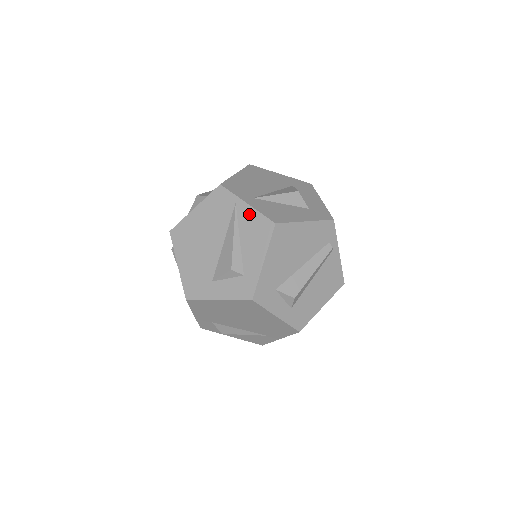
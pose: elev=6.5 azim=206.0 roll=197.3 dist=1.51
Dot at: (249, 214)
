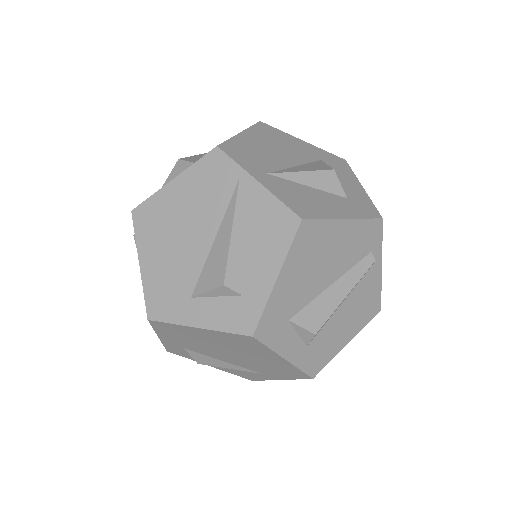
Dot at: (260, 199)
